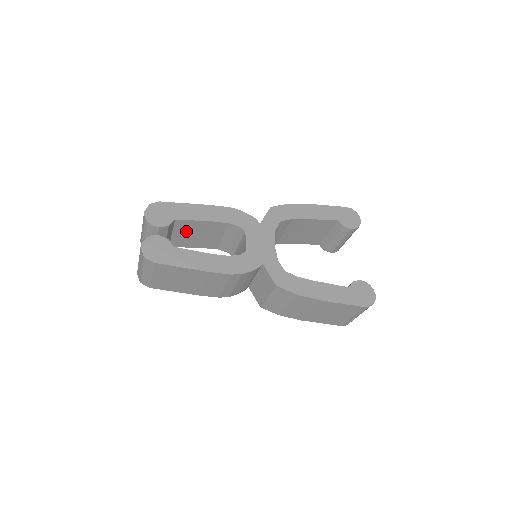
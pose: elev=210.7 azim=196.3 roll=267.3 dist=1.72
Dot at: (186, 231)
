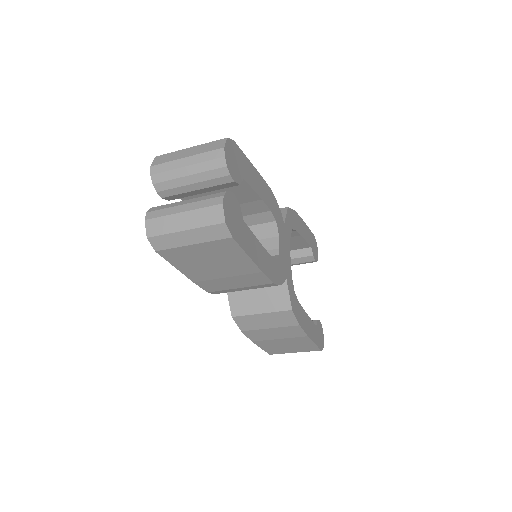
Dot at: occluded
